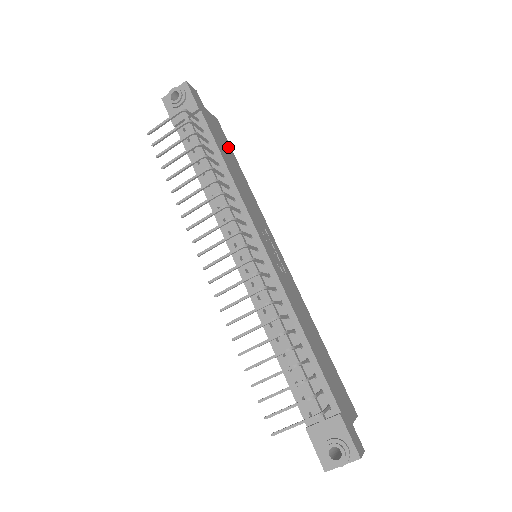
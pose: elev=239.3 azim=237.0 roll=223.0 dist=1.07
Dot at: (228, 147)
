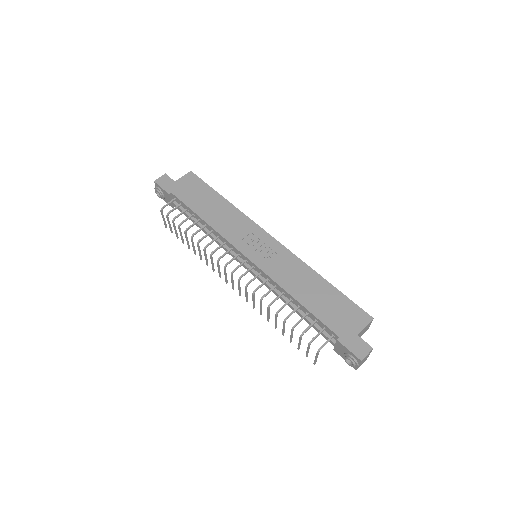
Dot at: (204, 190)
